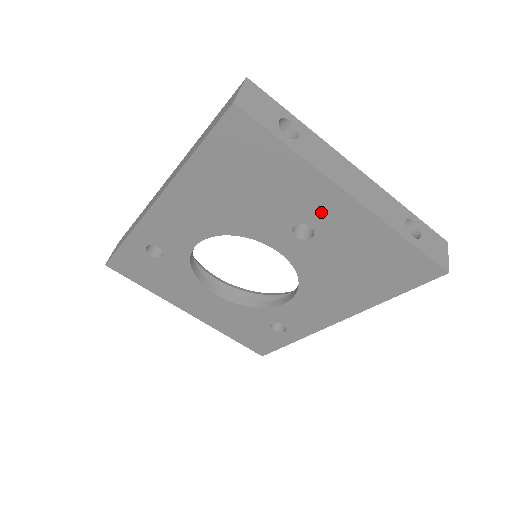
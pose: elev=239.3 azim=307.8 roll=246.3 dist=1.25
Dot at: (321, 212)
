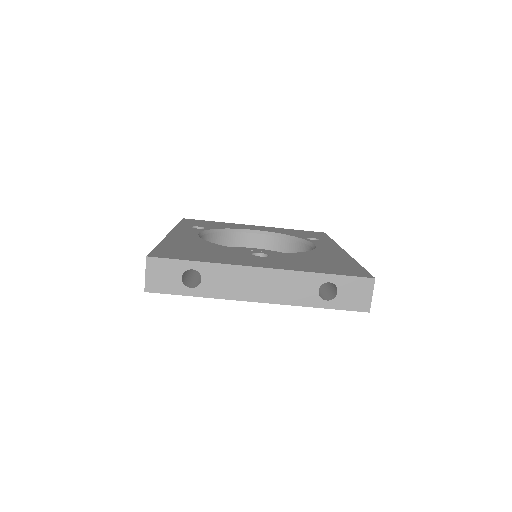
Dot at: occluded
